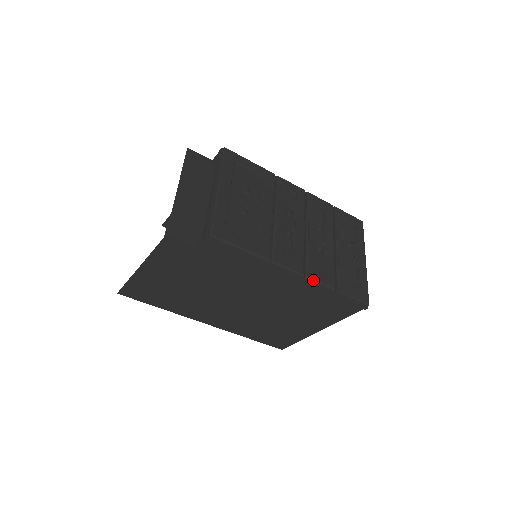
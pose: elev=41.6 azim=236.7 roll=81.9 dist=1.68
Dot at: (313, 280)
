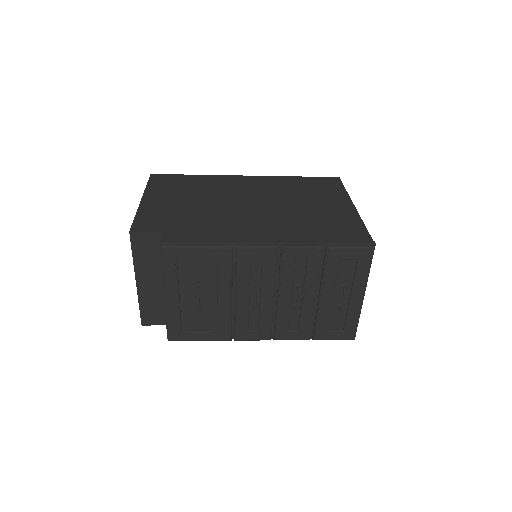
Dot at: occluded
